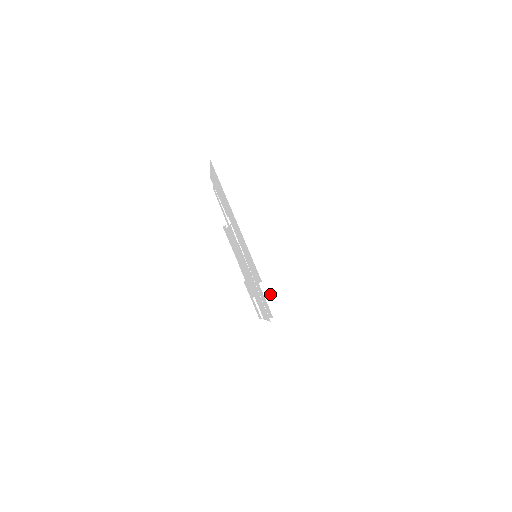
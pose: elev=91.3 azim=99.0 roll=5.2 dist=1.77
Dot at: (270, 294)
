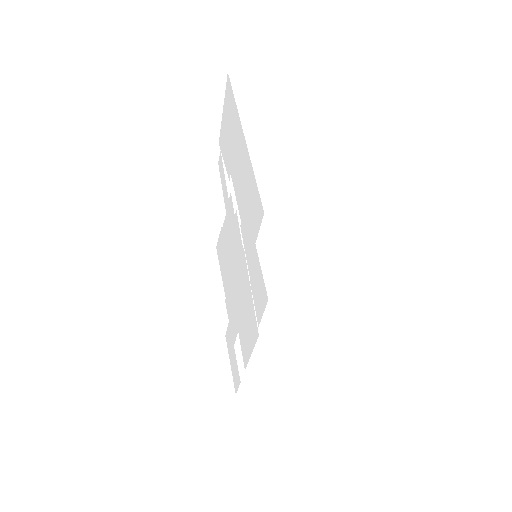
Dot at: (270, 264)
